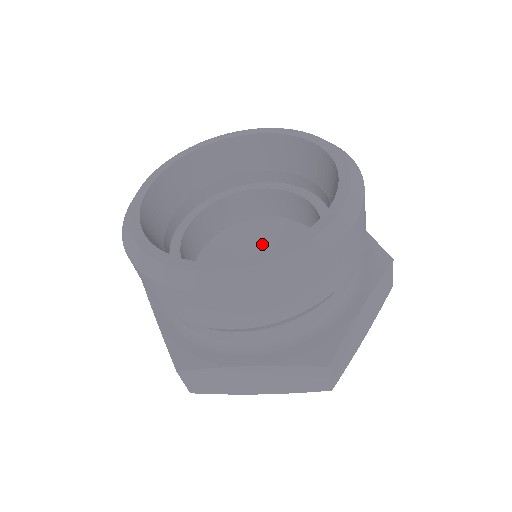
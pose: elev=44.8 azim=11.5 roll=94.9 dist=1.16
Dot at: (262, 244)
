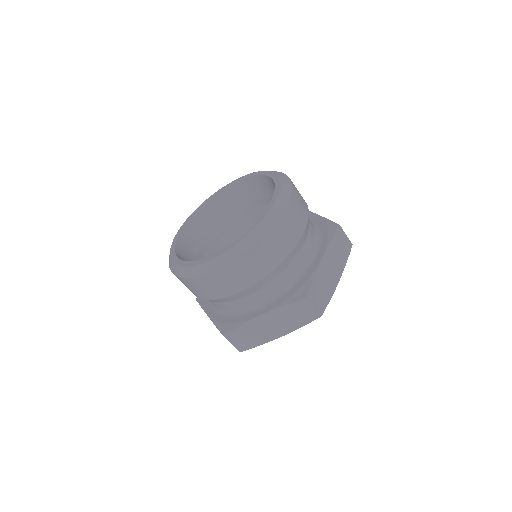
Dot at: occluded
